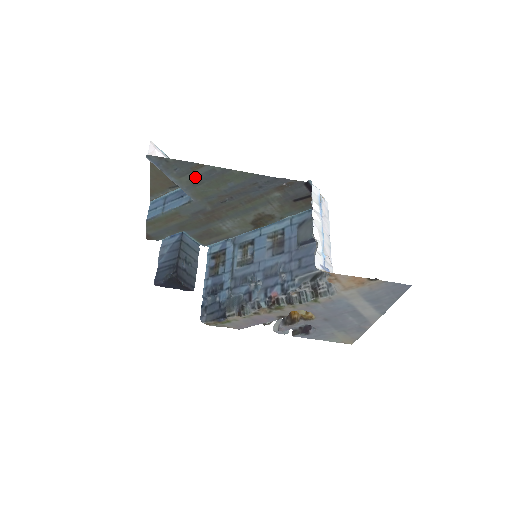
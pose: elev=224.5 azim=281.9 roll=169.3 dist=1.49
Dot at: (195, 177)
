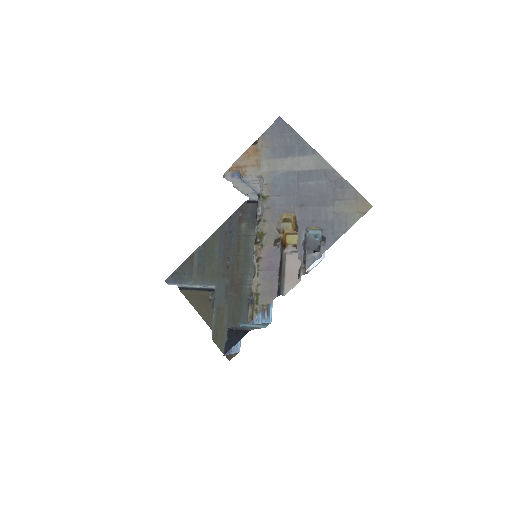
Dot at: (198, 267)
